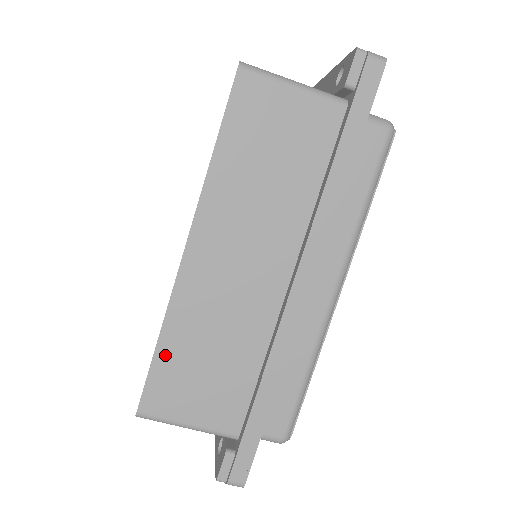
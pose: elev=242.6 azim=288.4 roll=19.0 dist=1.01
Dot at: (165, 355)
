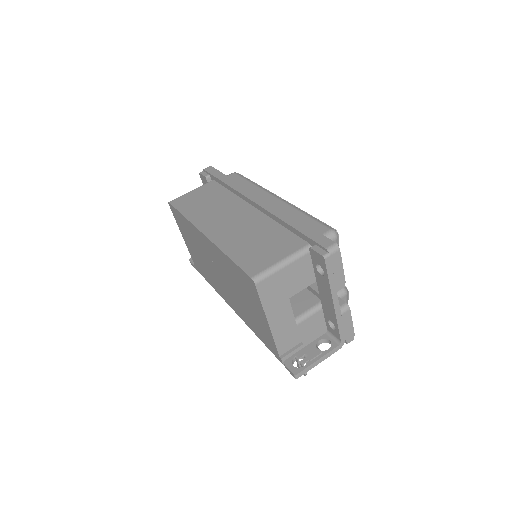
Dot at: (236, 256)
